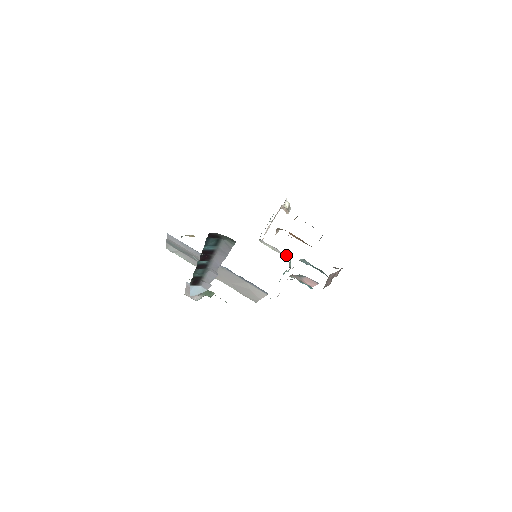
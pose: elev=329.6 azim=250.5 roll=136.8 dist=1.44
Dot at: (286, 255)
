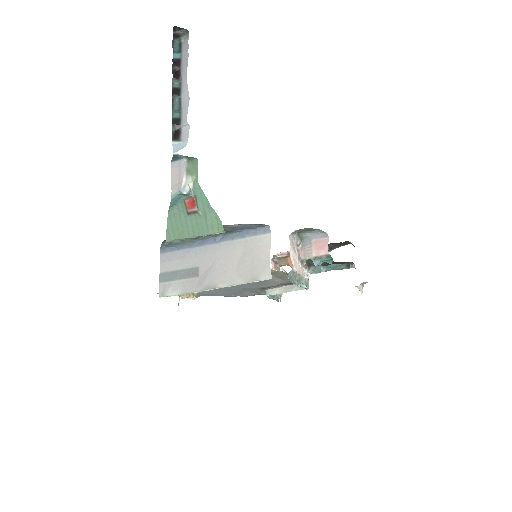
Dot at: (298, 286)
